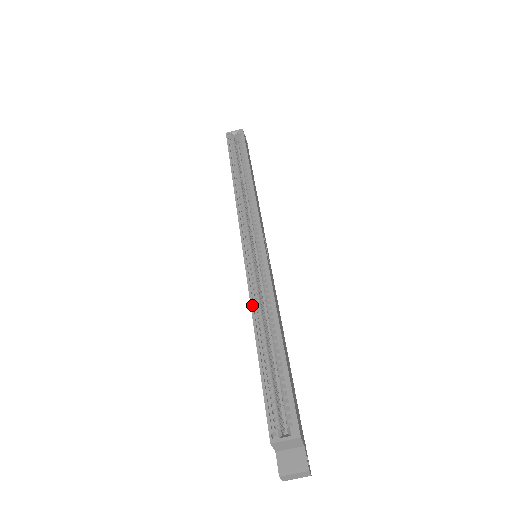
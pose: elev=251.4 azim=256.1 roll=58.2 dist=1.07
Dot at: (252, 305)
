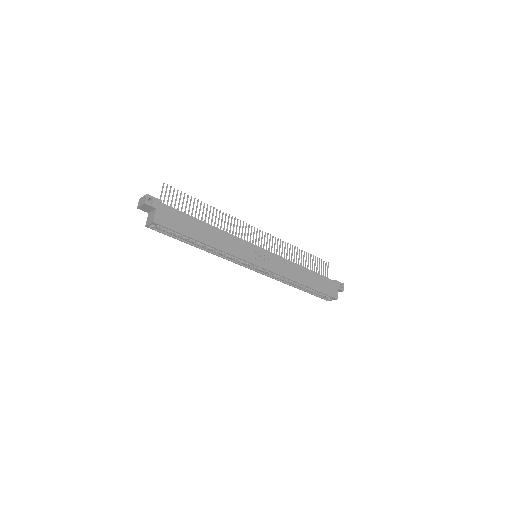
Dot at: occluded
